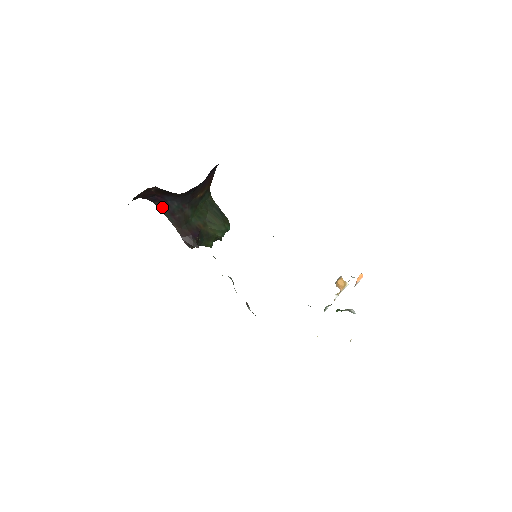
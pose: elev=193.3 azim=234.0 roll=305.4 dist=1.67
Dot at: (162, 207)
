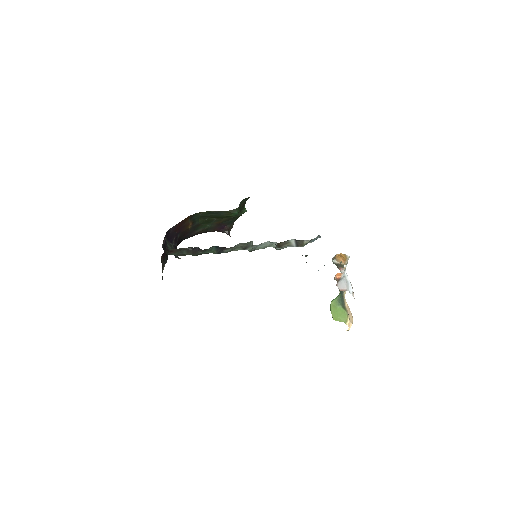
Dot at: occluded
